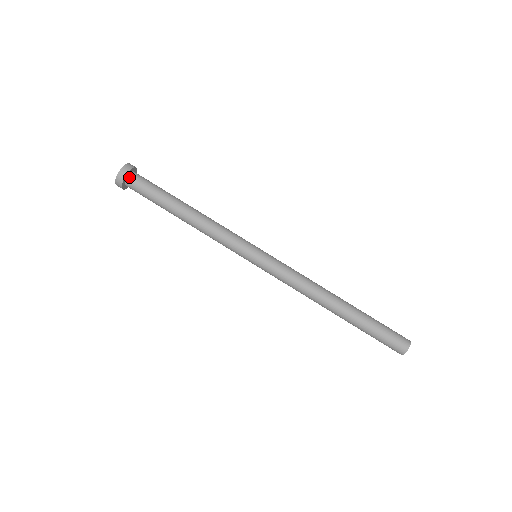
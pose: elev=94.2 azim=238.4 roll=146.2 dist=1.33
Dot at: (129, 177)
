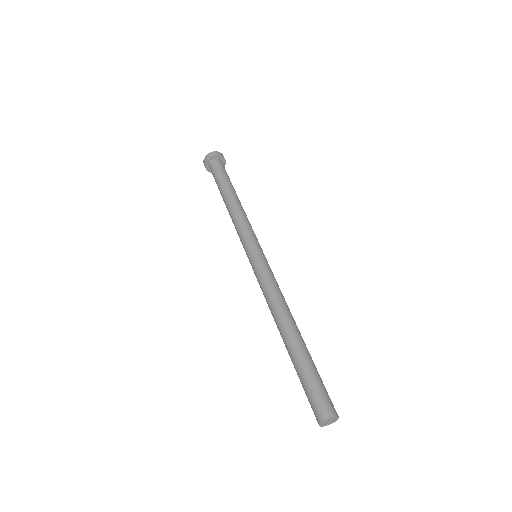
Dot at: (218, 159)
